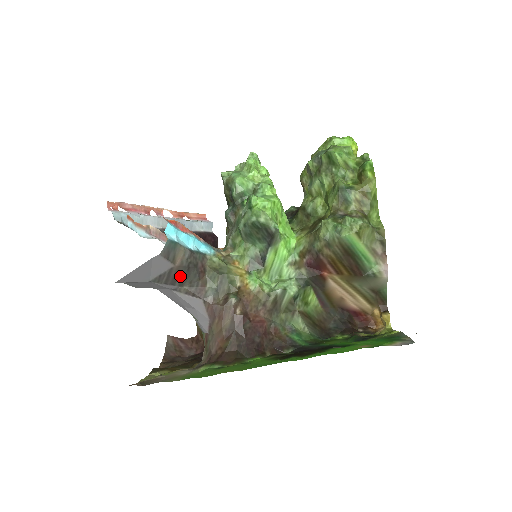
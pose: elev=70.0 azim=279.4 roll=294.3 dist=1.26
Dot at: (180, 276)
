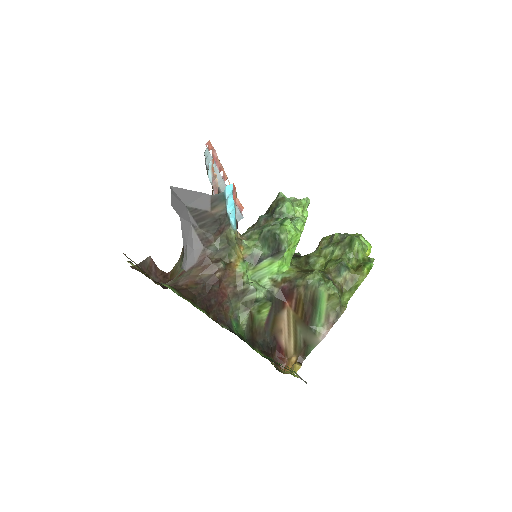
Dot at: (206, 221)
